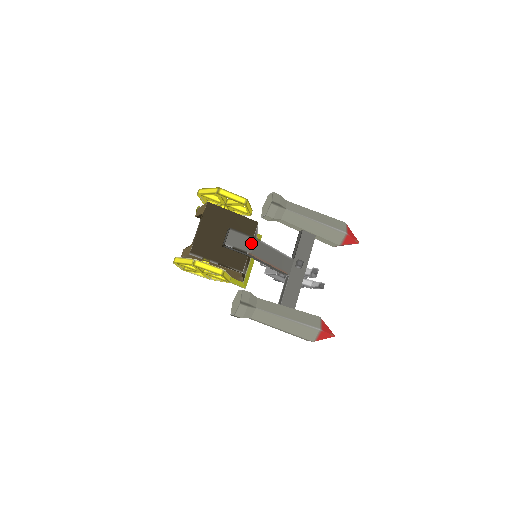
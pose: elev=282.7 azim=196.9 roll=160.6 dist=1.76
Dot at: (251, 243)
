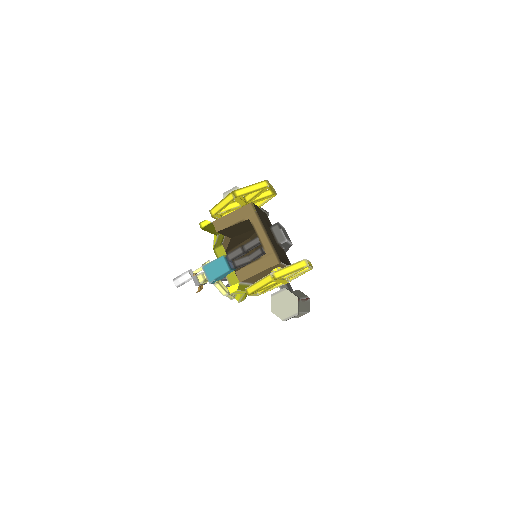
Dot at: occluded
